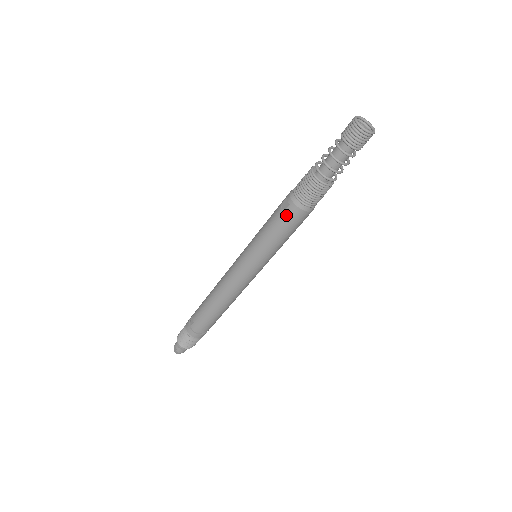
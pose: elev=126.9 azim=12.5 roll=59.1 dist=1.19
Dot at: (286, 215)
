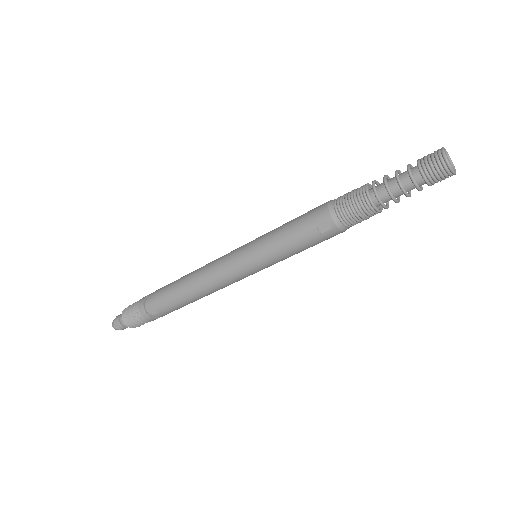
Dot at: (324, 237)
